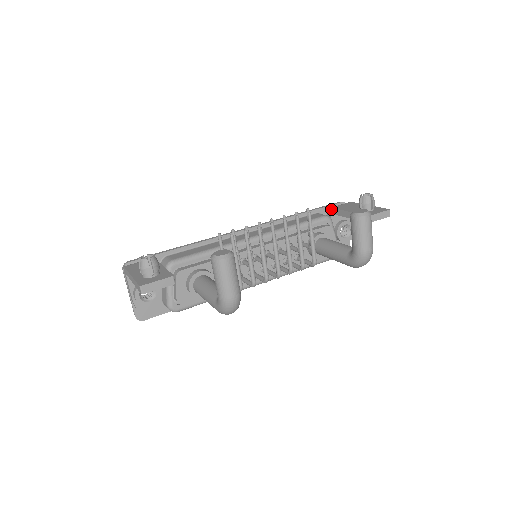
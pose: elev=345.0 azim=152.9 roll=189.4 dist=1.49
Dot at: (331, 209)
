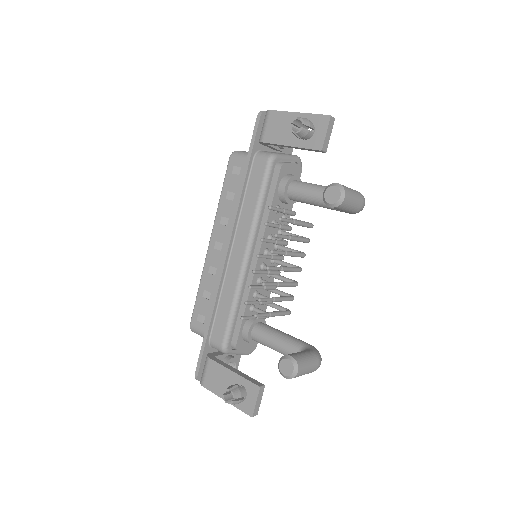
Dot at: (263, 143)
